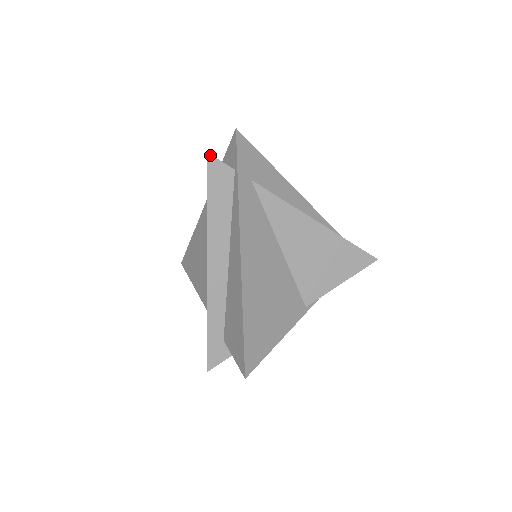
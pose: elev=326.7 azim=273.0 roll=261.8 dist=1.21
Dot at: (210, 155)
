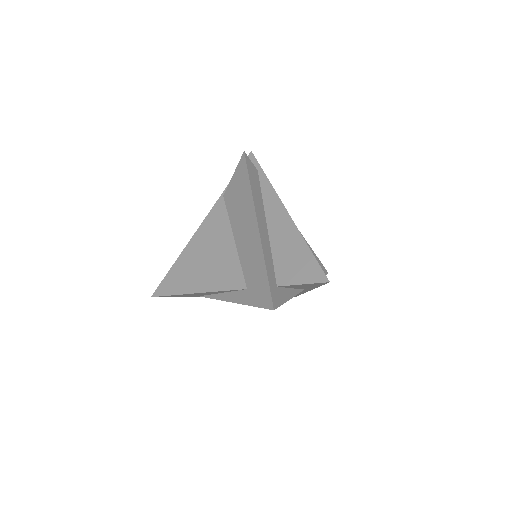
Dot at: (246, 154)
